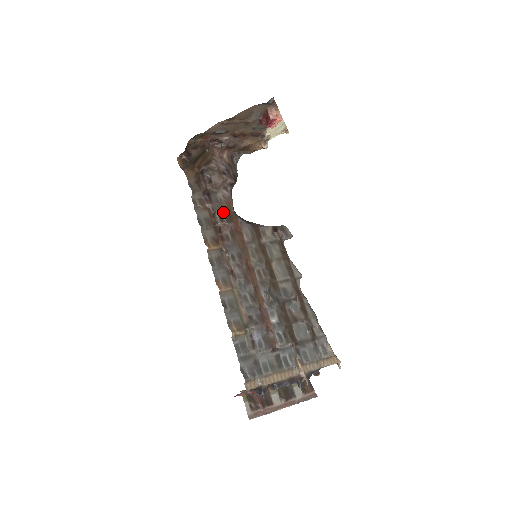
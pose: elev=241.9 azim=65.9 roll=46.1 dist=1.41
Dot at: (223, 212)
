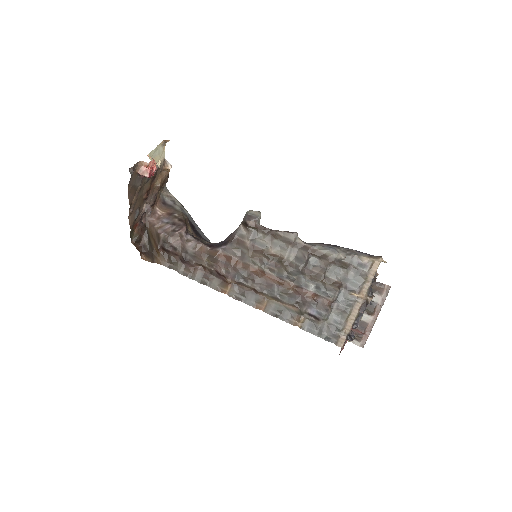
Dot at: (205, 259)
